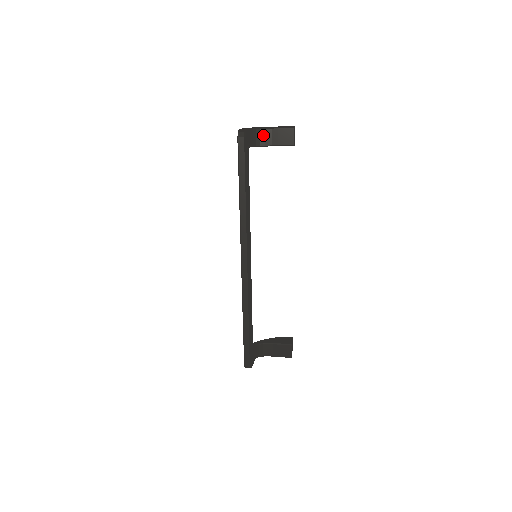
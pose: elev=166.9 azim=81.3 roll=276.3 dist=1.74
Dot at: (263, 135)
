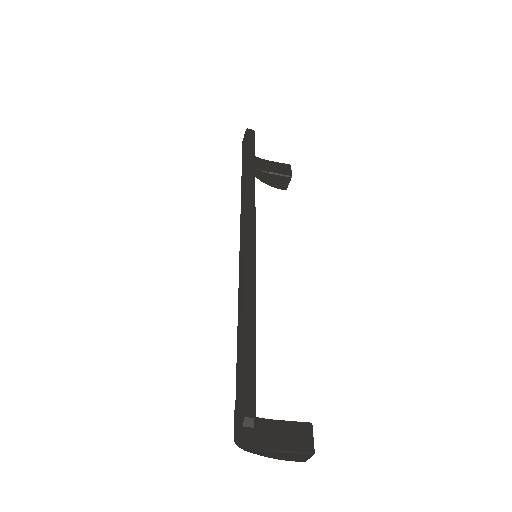
Dot at: (260, 162)
